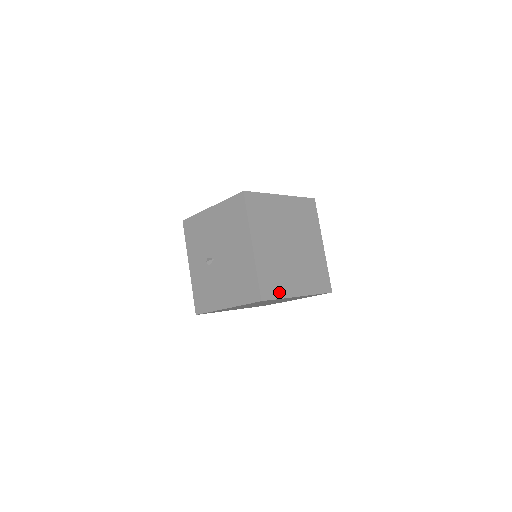
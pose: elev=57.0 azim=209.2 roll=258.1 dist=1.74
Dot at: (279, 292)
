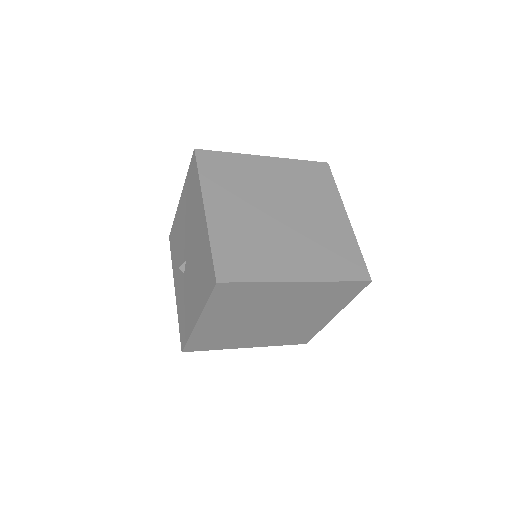
Dot at: (255, 273)
